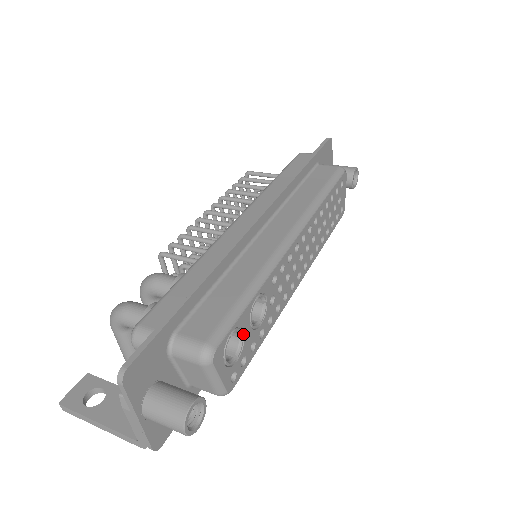
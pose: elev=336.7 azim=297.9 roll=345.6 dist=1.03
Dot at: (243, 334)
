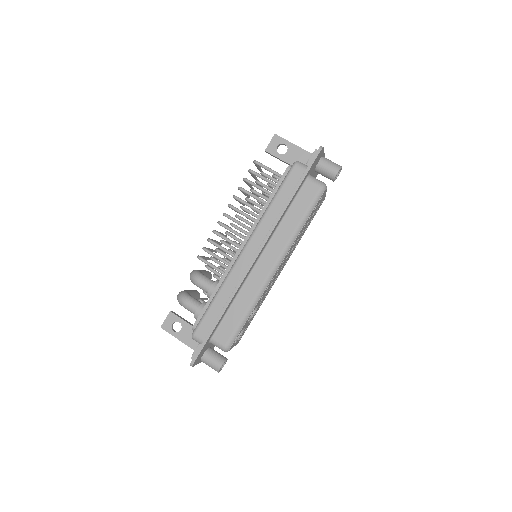
Dot at: (244, 327)
